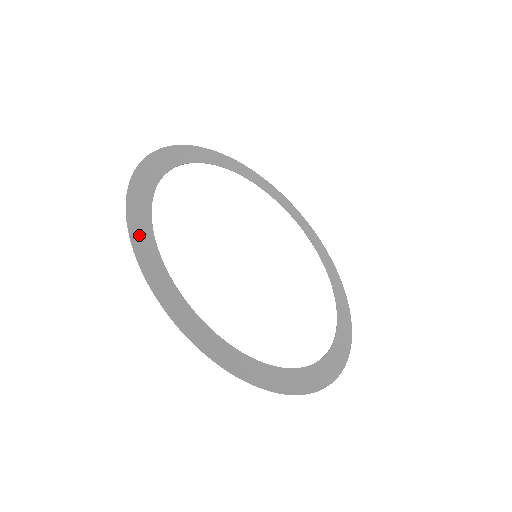
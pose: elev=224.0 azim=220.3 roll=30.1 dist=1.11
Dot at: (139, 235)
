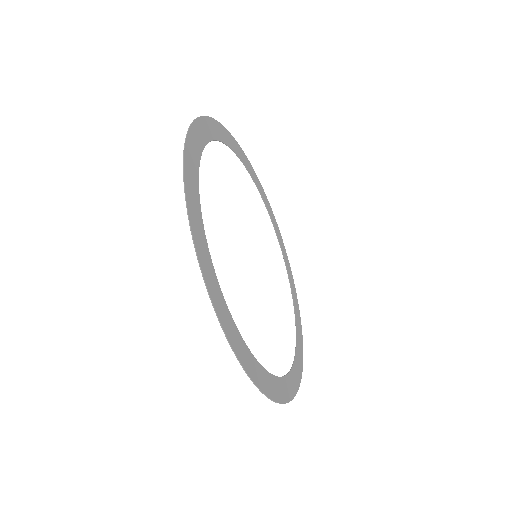
Dot at: (227, 325)
